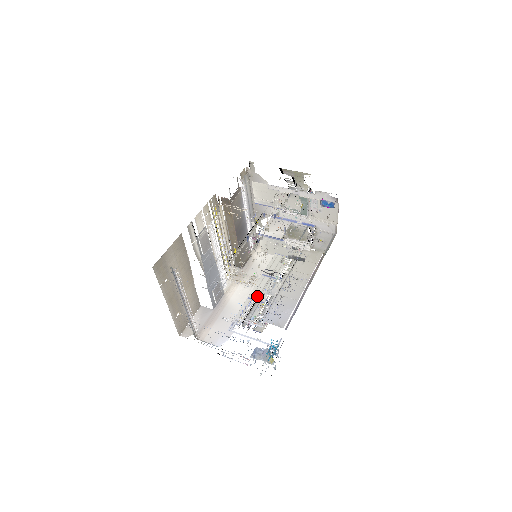
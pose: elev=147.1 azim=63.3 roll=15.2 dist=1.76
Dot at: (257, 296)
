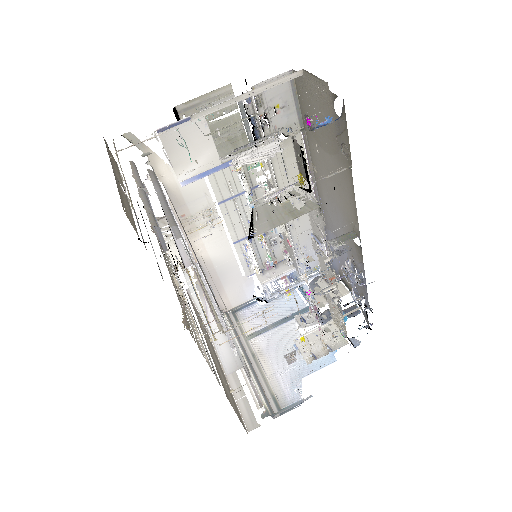
Dot at: (243, 233)
